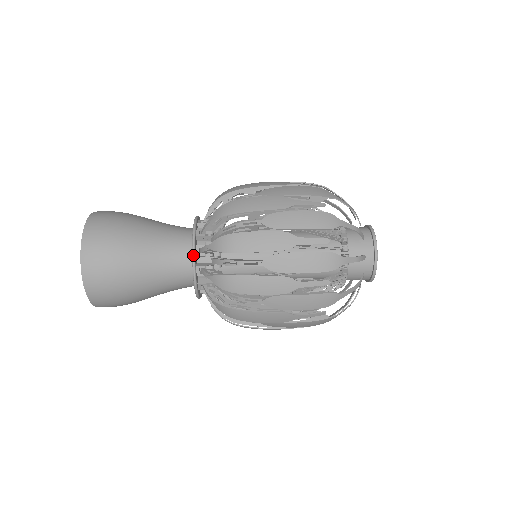
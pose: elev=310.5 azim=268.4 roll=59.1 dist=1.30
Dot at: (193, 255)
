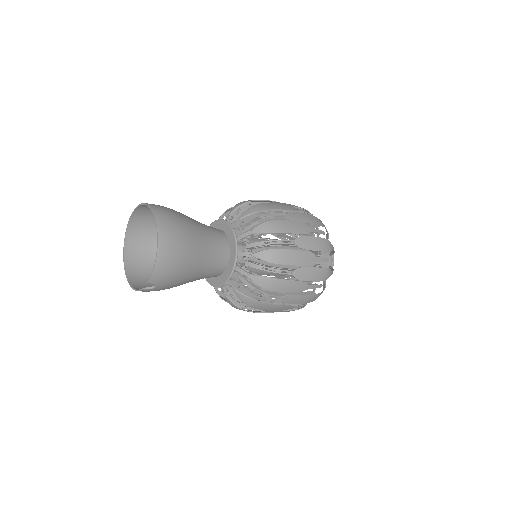
Dot at: (213, 222)
